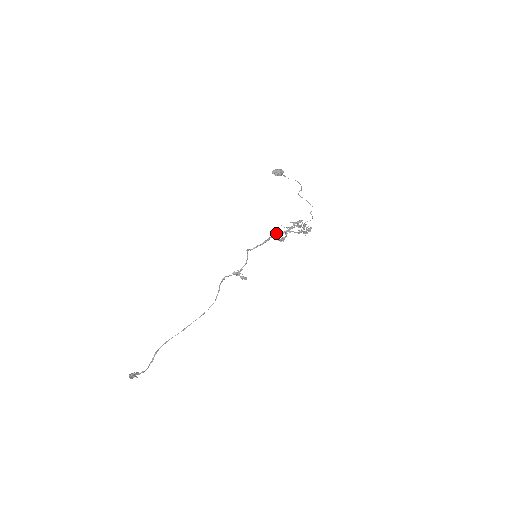
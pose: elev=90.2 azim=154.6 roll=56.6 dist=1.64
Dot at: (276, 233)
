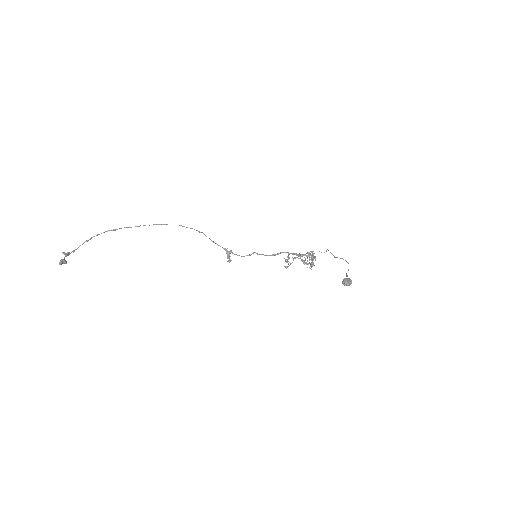
Dot at: (289, 257)
